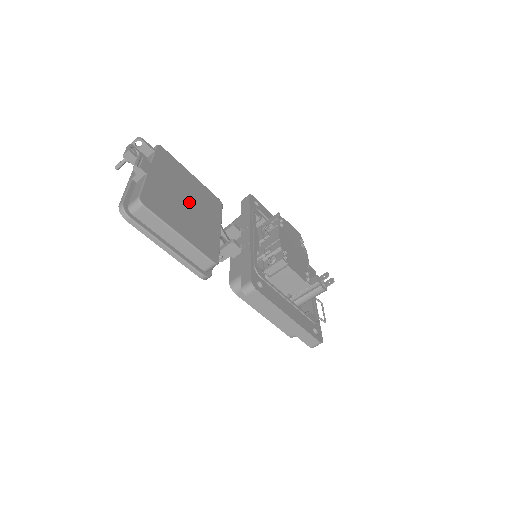
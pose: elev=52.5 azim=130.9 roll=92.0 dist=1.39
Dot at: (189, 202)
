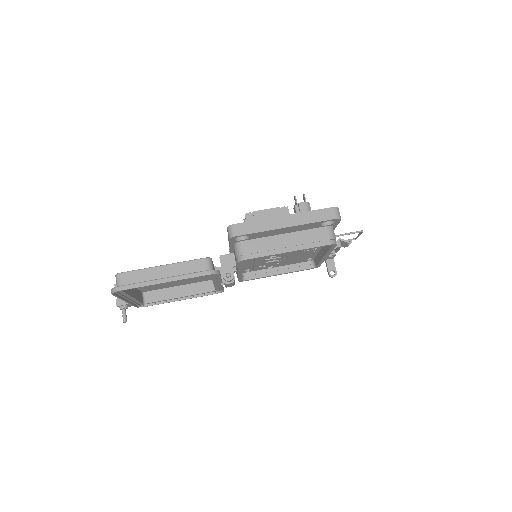
Dot at: occluded
